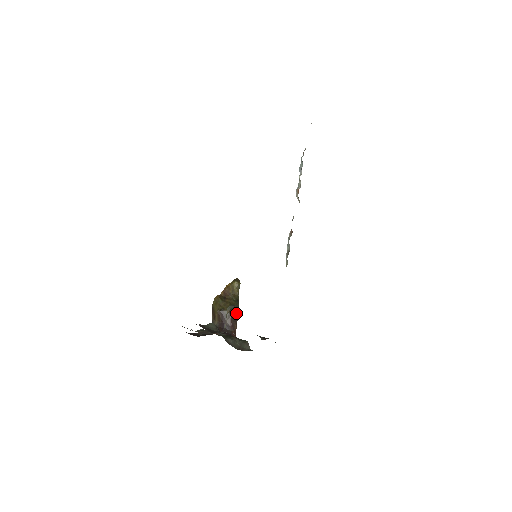
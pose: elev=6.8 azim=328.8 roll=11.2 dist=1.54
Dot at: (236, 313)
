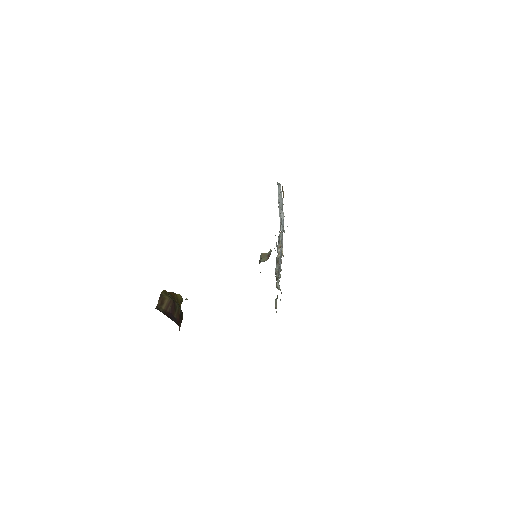
Dot at: (182, 316)
